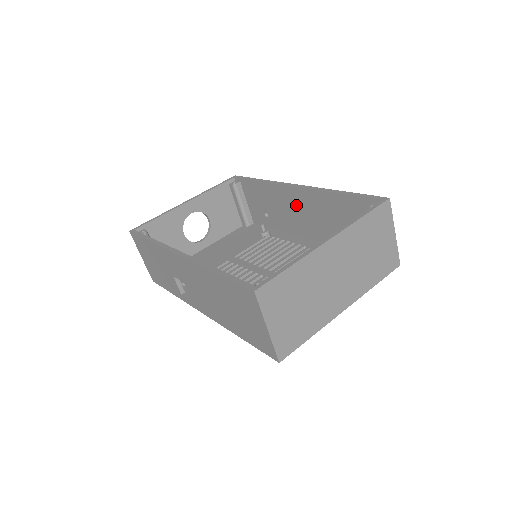
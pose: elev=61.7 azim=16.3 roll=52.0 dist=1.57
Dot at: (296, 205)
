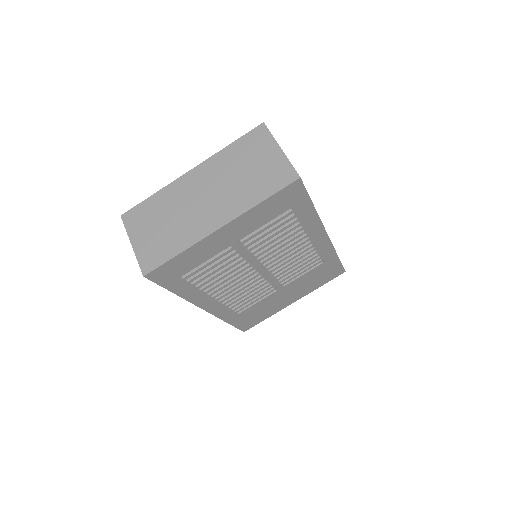
Dot at: occluded
